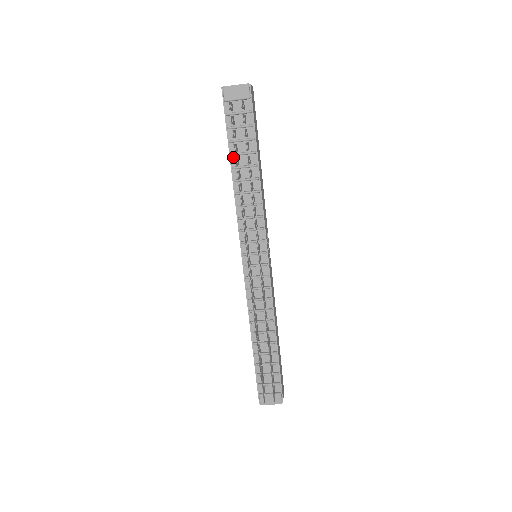
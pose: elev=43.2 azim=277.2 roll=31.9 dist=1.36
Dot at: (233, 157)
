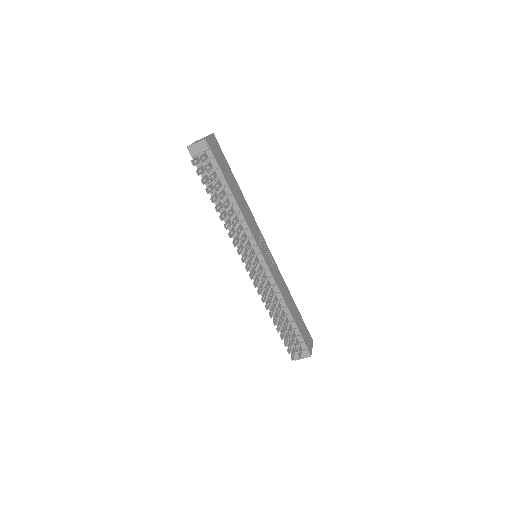
Dot at: (212, 193)
